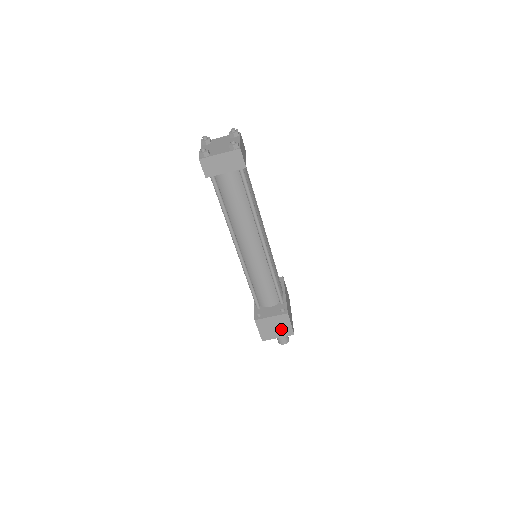
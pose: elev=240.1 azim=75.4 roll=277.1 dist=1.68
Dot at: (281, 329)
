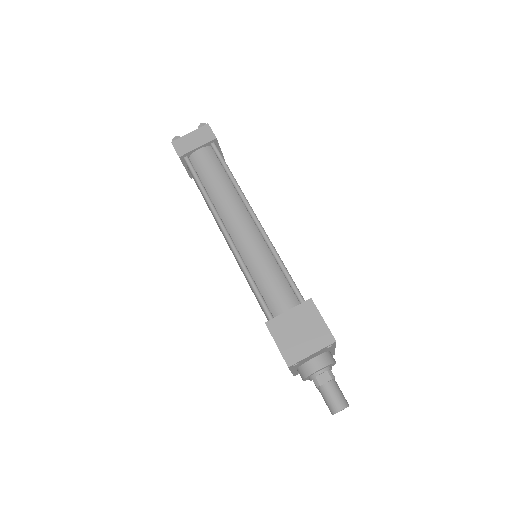
Dot at: (311, 333)
